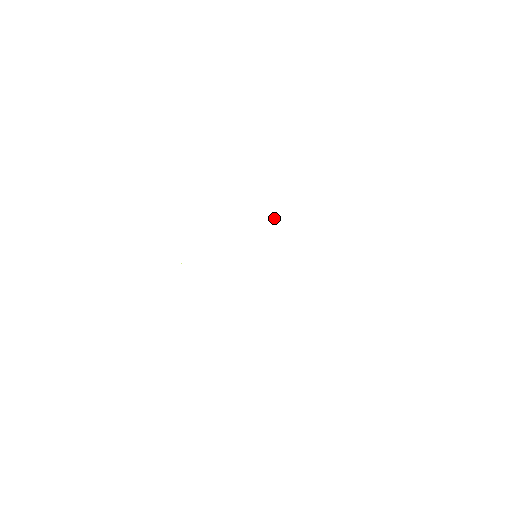
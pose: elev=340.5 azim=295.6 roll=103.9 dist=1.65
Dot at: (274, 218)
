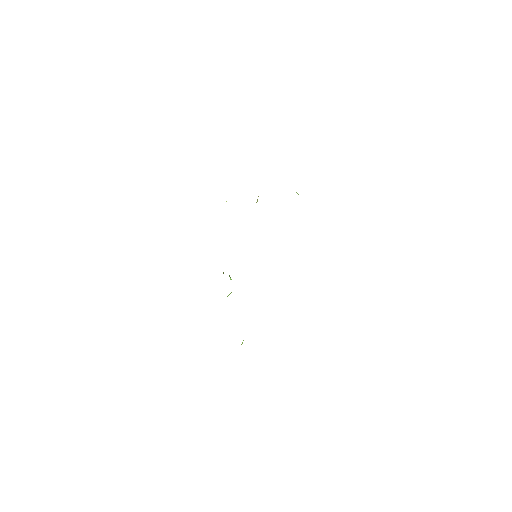
Dot at: occluded
